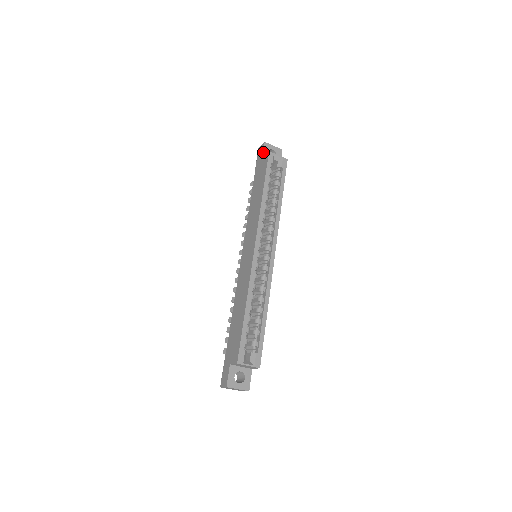
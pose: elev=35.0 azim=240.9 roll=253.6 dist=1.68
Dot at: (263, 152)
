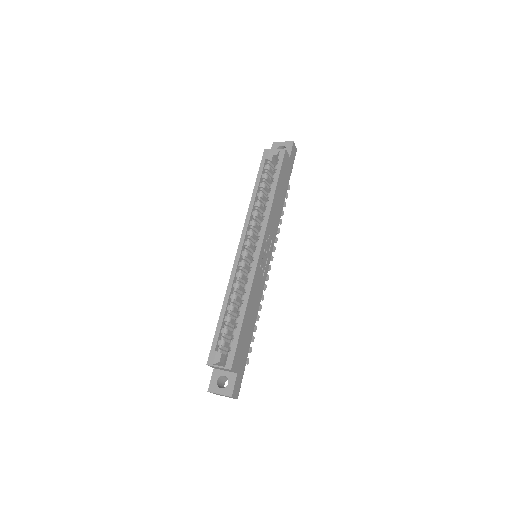
Dot at: occluded
